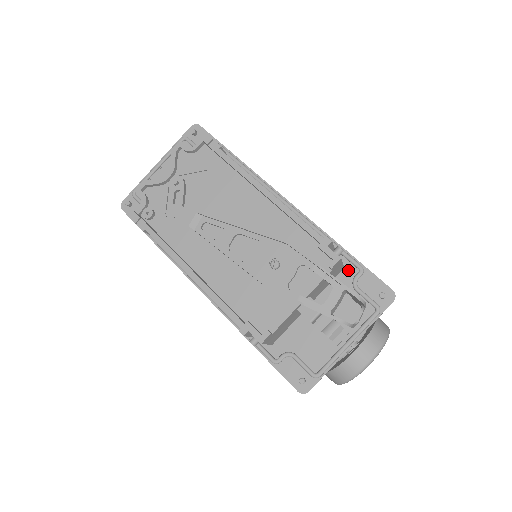
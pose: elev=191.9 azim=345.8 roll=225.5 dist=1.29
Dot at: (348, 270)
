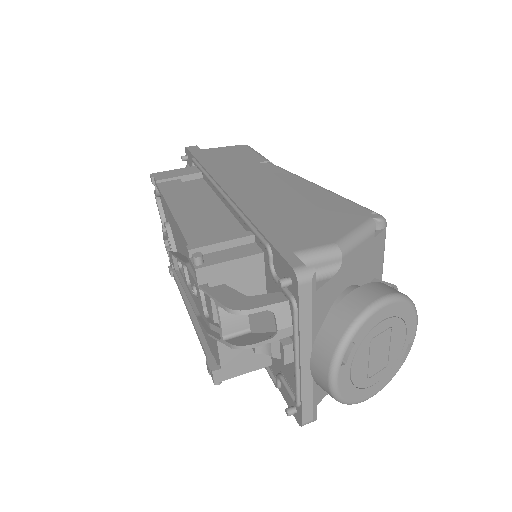
Dot at: (266, 254)
